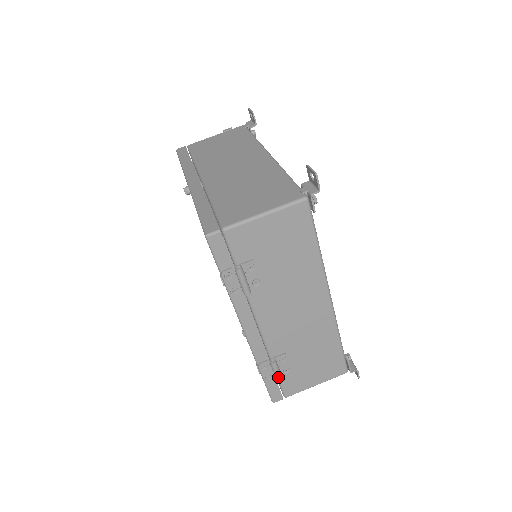
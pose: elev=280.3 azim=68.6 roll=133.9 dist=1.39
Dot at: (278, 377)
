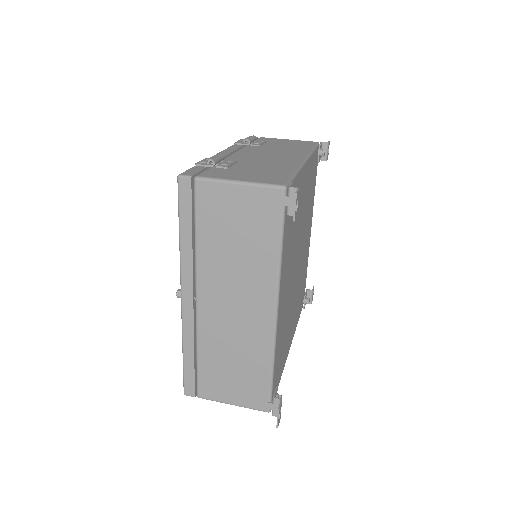
Dot at: (213, 158)
